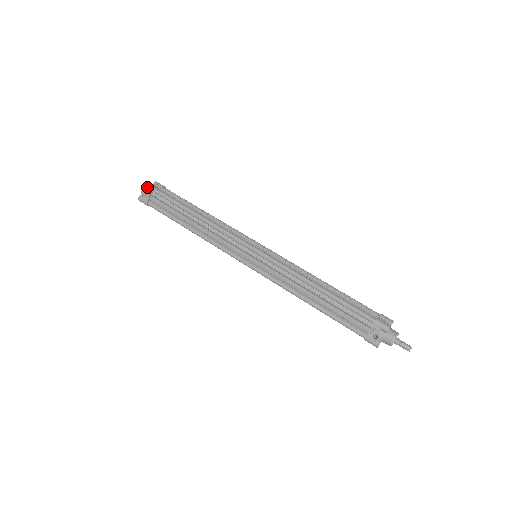
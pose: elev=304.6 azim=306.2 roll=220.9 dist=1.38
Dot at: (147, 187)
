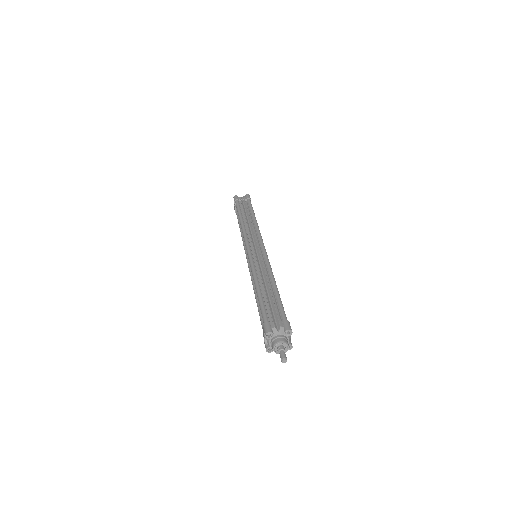
Dot at: (234, 200)
